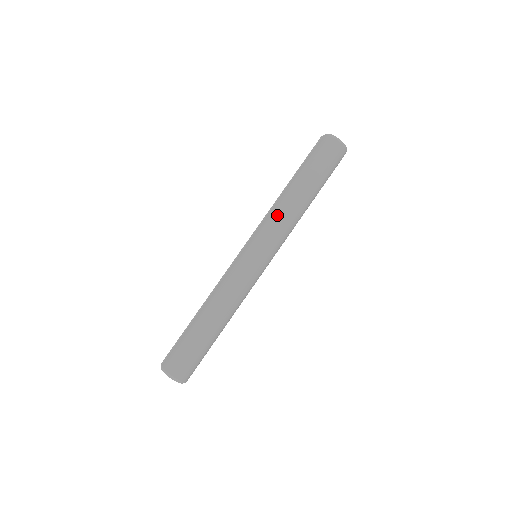
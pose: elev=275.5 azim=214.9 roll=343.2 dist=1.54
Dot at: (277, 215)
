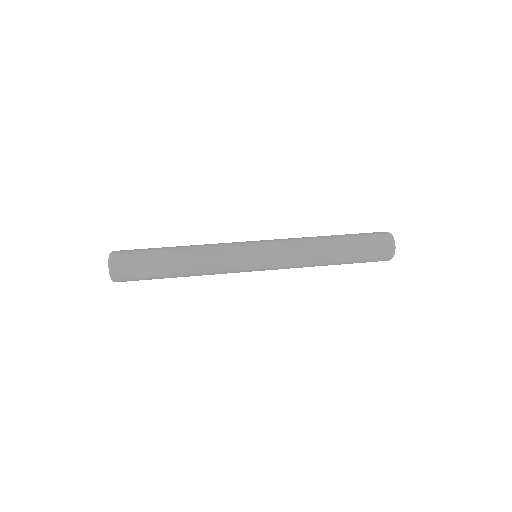
Dot at: occluded
